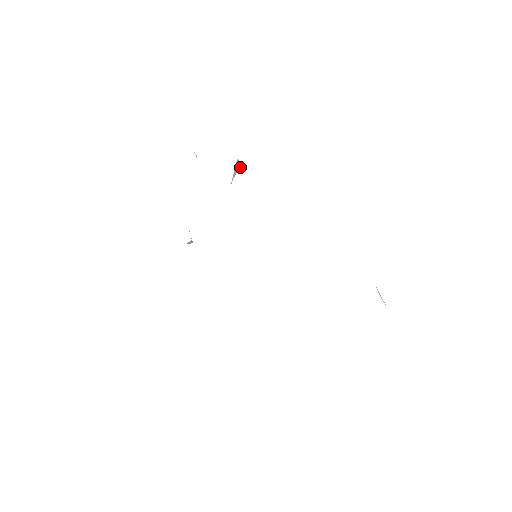
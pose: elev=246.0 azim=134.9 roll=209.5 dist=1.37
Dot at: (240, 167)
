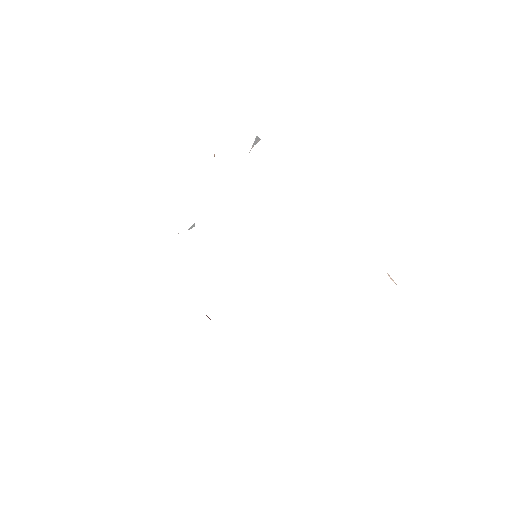
Dot at: occluded
